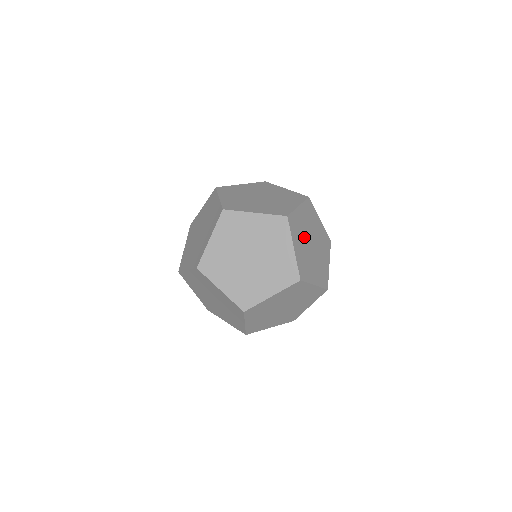
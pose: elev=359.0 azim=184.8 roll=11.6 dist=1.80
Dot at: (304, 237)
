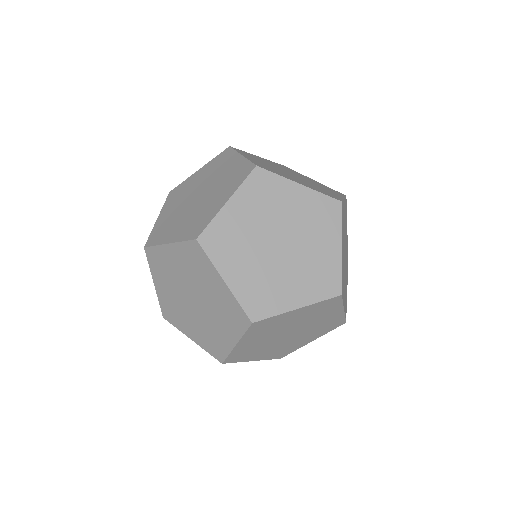
Dot at: (270, 165)
